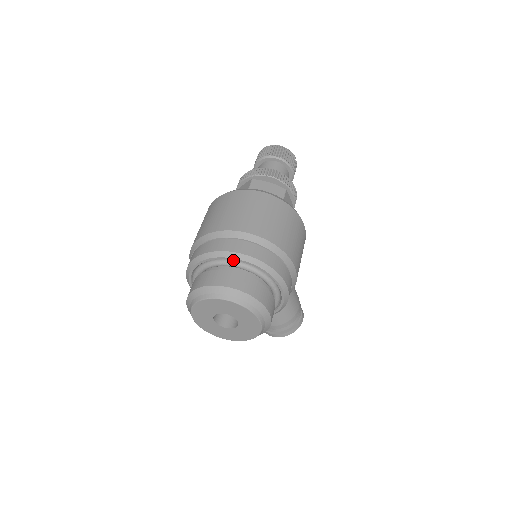
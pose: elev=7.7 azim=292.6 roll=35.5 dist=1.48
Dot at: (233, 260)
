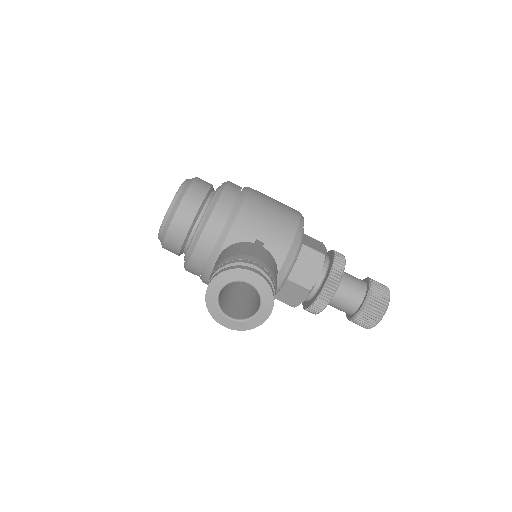
Dot at: occluded
